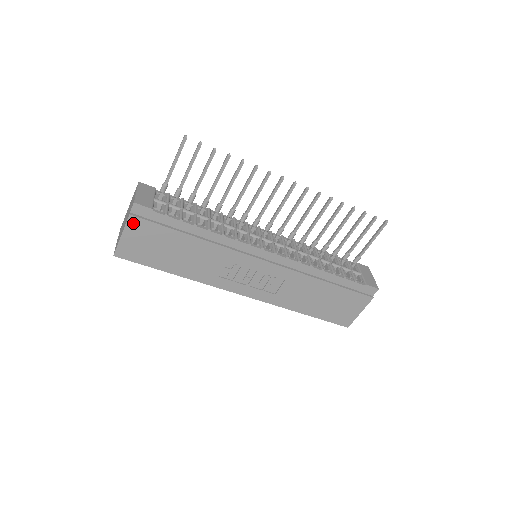
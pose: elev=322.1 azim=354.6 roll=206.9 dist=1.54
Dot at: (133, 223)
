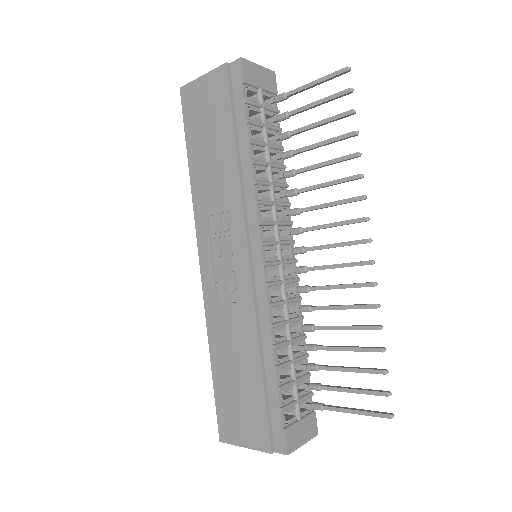
Dot at: (220, 74)
